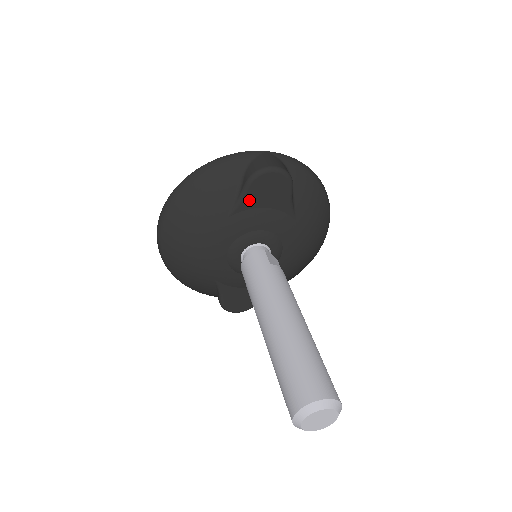
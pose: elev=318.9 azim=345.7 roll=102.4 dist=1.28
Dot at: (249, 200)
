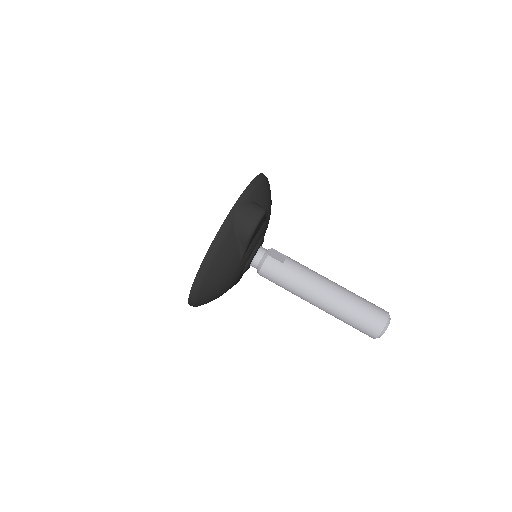
Dot at: (249, 245)
